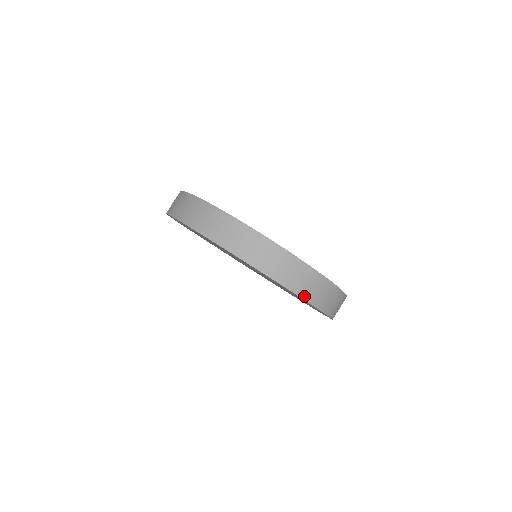
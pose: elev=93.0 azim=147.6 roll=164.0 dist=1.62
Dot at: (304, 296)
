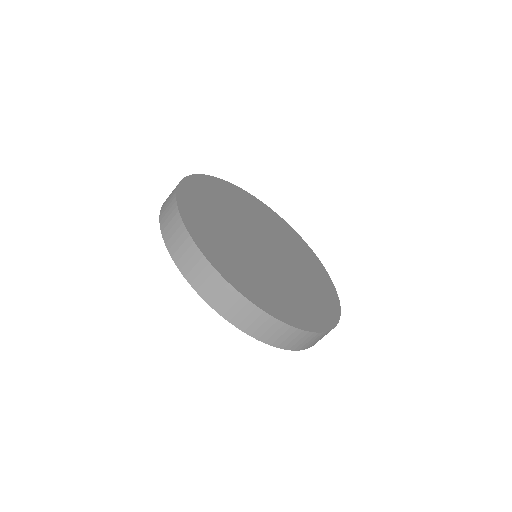
Dot at: (239, 325)
